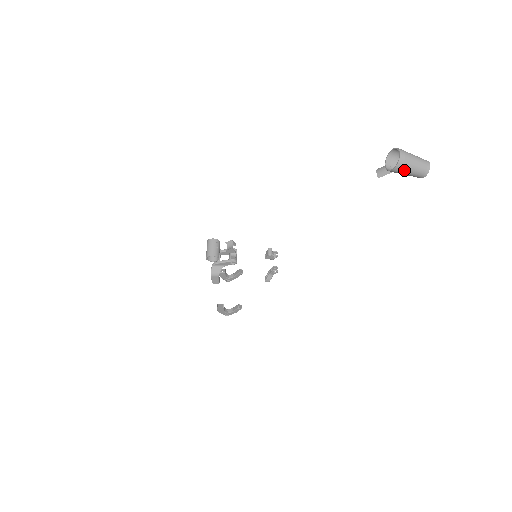
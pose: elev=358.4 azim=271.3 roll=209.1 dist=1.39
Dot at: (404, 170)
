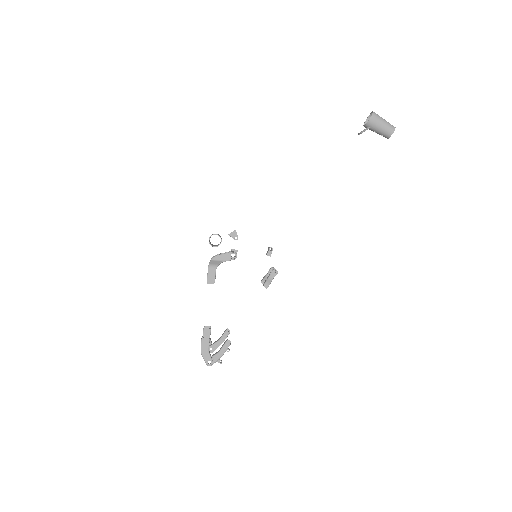
Dot at: (378, 120)
